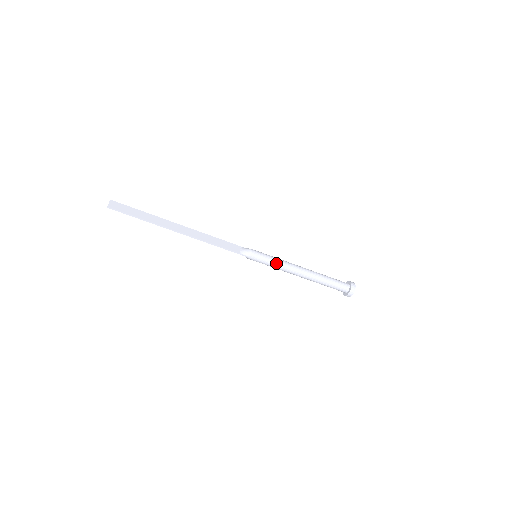
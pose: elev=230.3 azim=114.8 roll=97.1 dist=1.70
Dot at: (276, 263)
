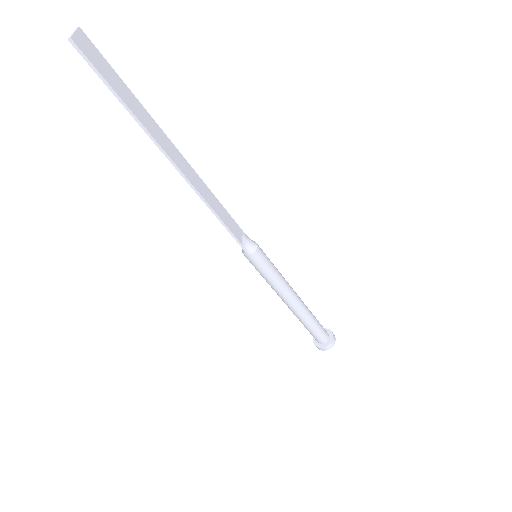
Dot at: (276, 278)
